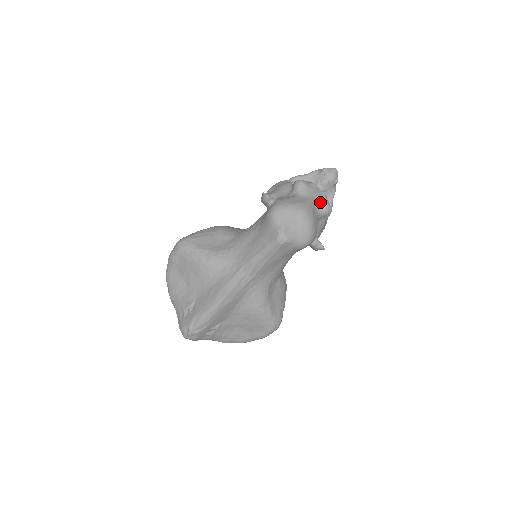
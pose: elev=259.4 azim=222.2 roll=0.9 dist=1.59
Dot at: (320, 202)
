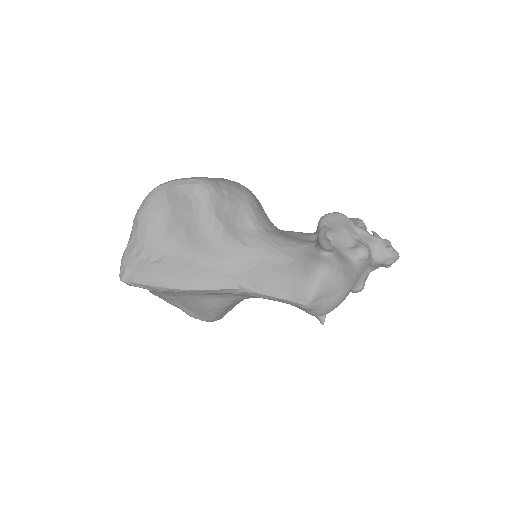
Dot at: (361, 281)
